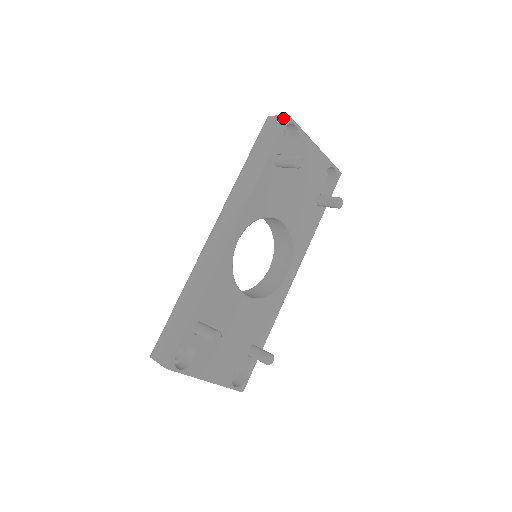
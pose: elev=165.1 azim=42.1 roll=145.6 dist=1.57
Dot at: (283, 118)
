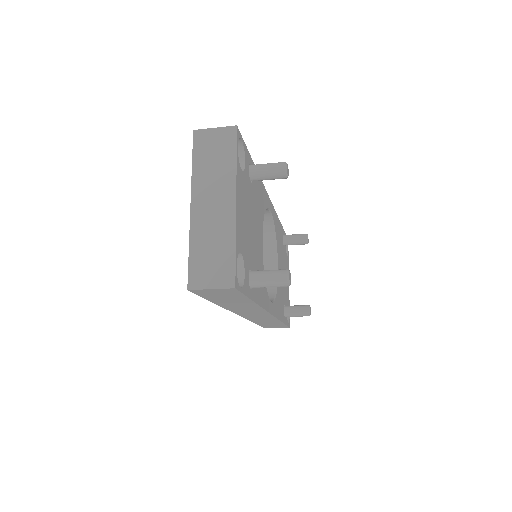
Dot at: occluded
